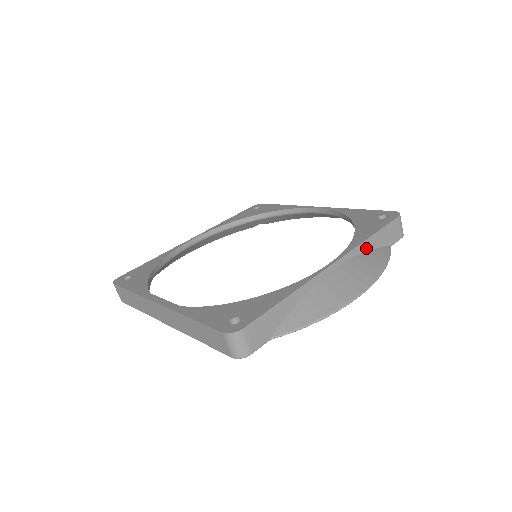
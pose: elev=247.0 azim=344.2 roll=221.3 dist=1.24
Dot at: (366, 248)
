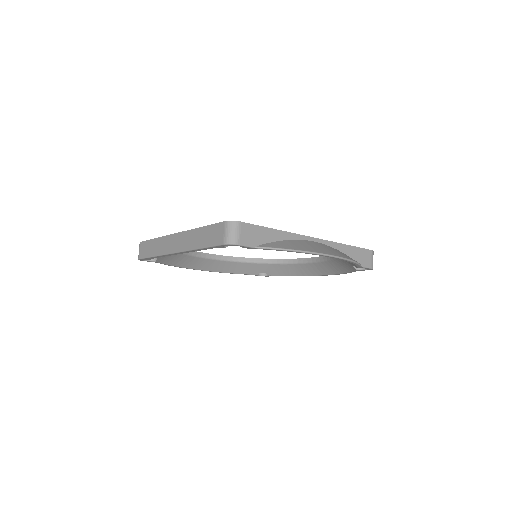
Dot at: (342, 250)
